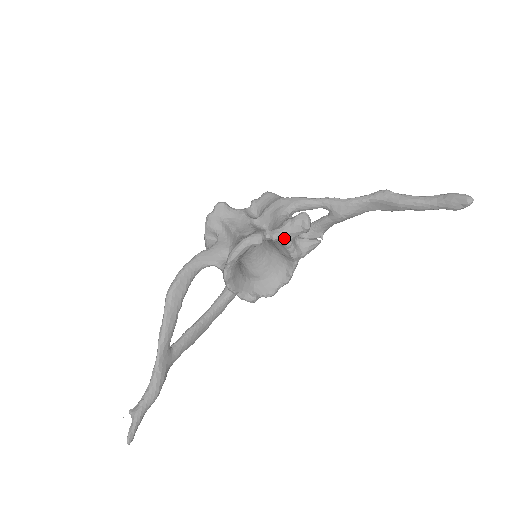
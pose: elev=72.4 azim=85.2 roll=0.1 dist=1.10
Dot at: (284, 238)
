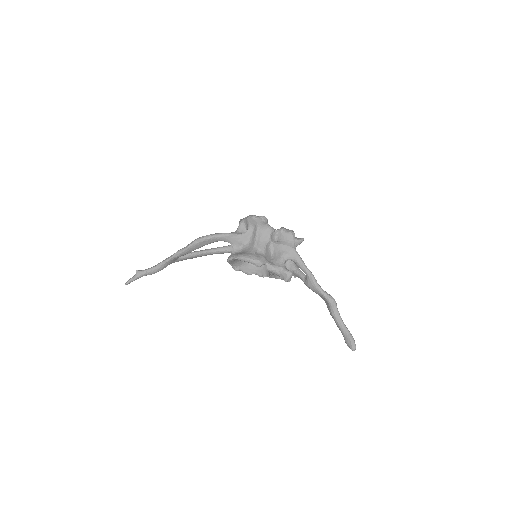
Dot at: (272, 272)
